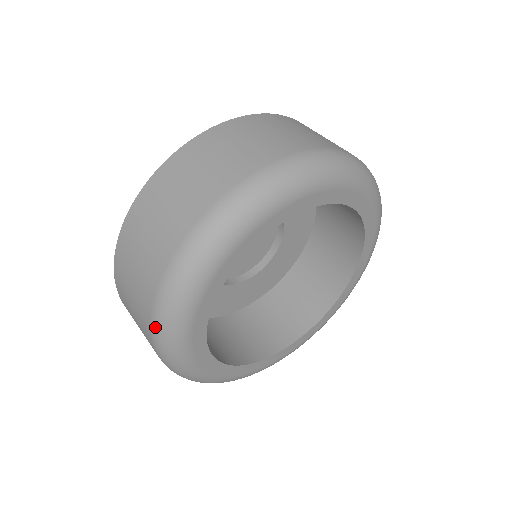
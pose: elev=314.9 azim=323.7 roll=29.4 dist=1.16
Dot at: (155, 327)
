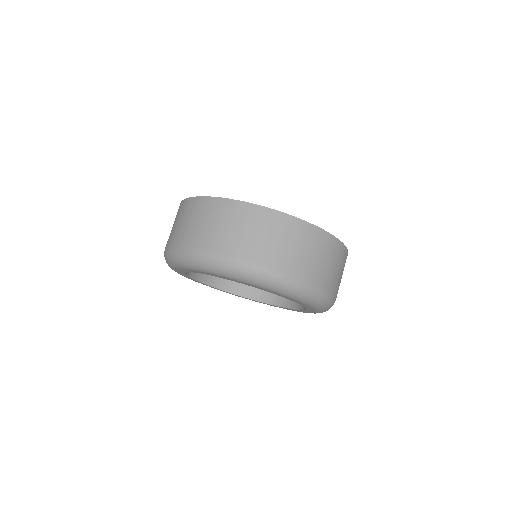
Dot at: (194, 253)
